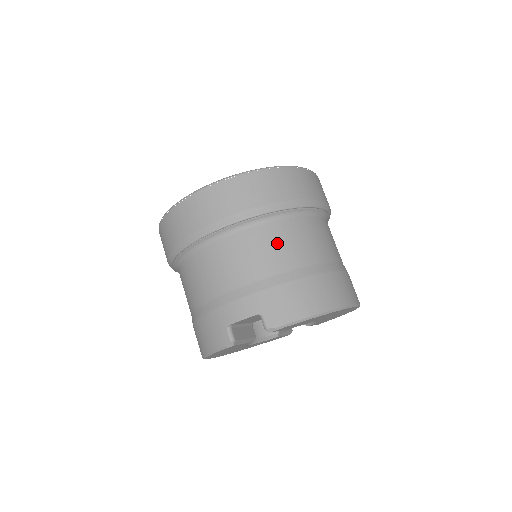
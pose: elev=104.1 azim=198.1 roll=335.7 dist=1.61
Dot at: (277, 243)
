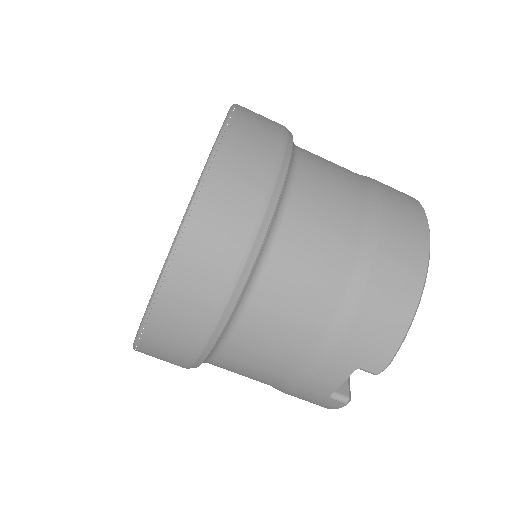
Dot at: (297, 285)
